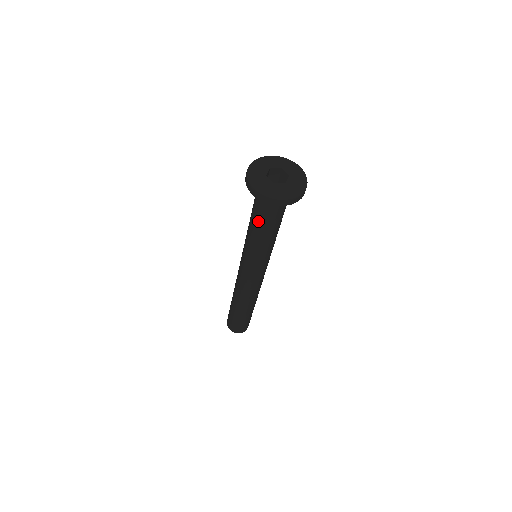
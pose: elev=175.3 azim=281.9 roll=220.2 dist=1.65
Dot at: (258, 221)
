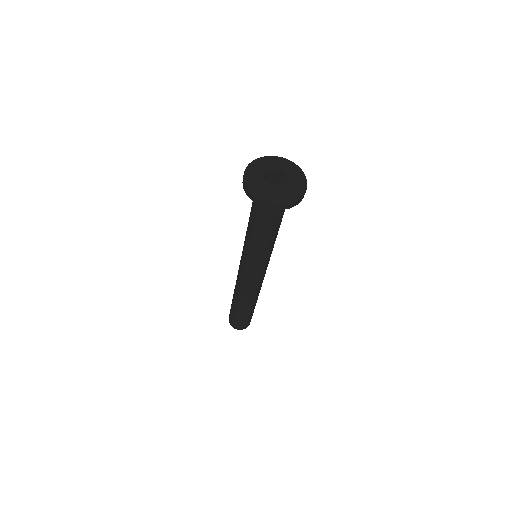
Dot at: (258, 224)
